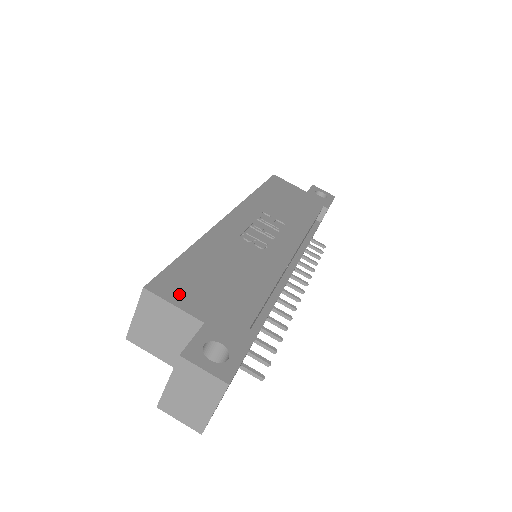
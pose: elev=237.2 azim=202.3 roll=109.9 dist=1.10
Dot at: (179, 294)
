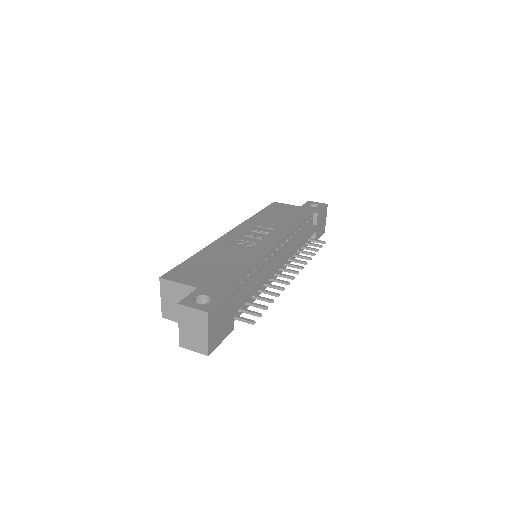
Dot at: (183, 277)
